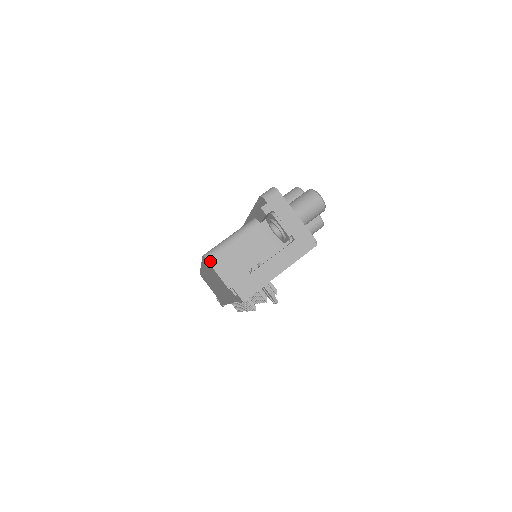
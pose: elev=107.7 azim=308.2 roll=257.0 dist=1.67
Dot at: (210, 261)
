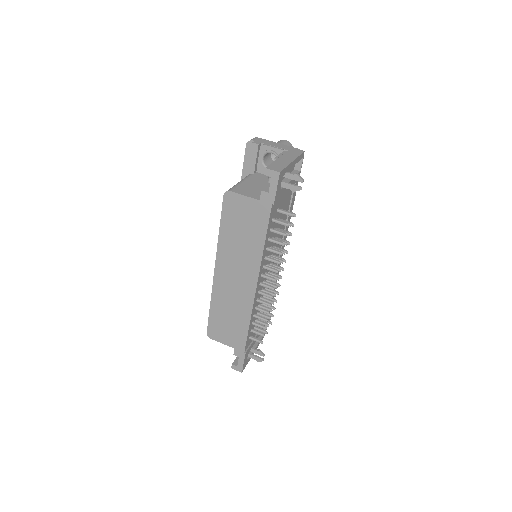
Dot at: (232, 191)
